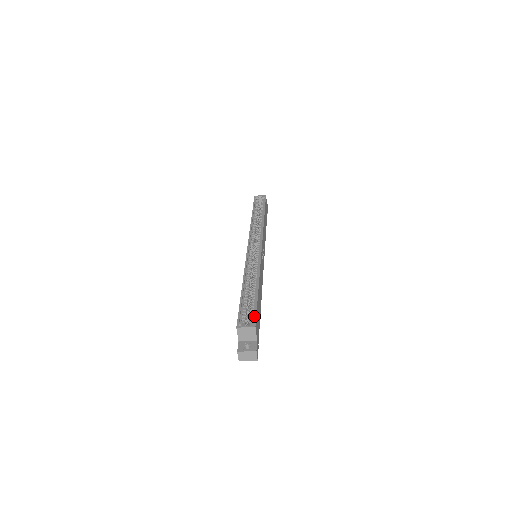
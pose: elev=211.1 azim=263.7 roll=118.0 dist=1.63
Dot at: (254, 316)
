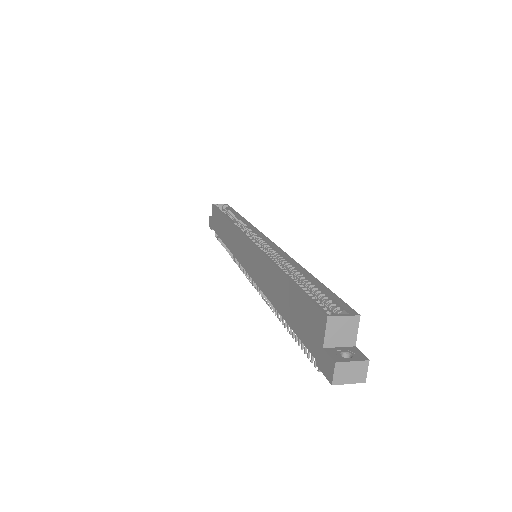
Dot at: (342, 302)
